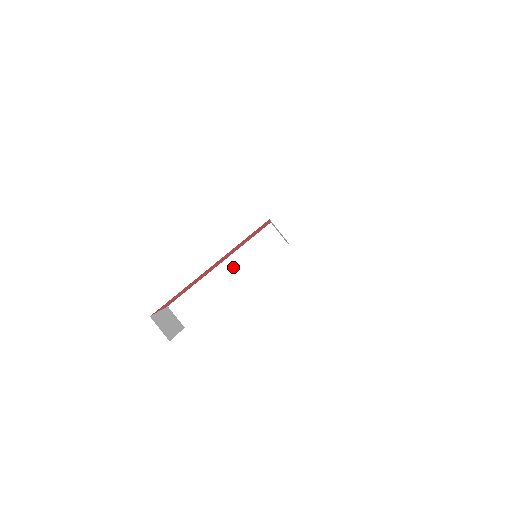
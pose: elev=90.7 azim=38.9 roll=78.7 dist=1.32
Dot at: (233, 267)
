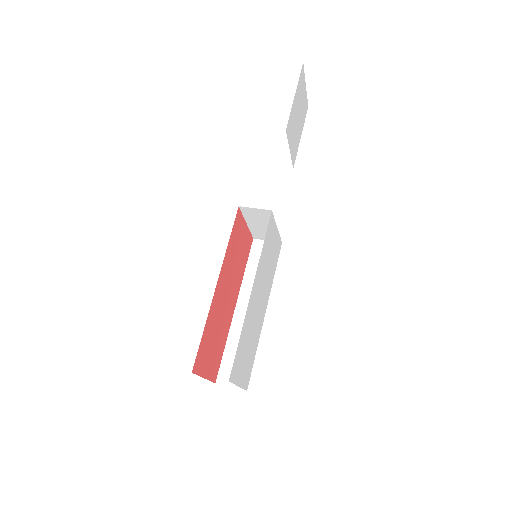
Dot at: occluded
